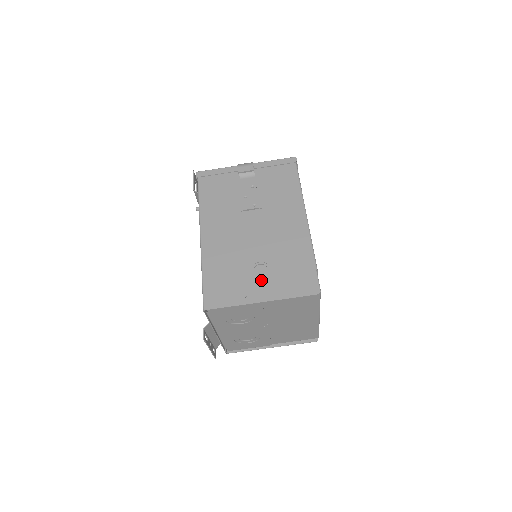
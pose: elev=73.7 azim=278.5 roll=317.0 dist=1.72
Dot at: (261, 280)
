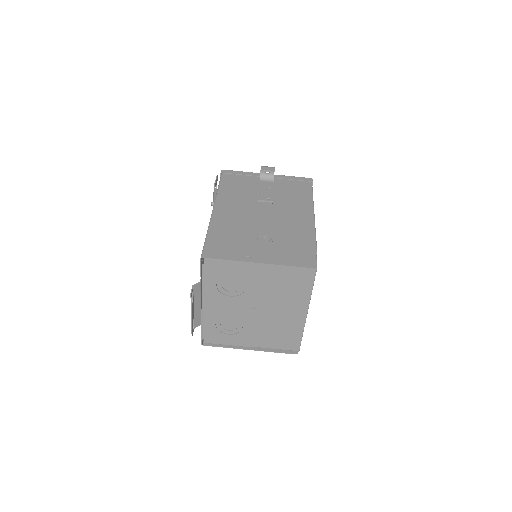
Dot at: (262, 248)
